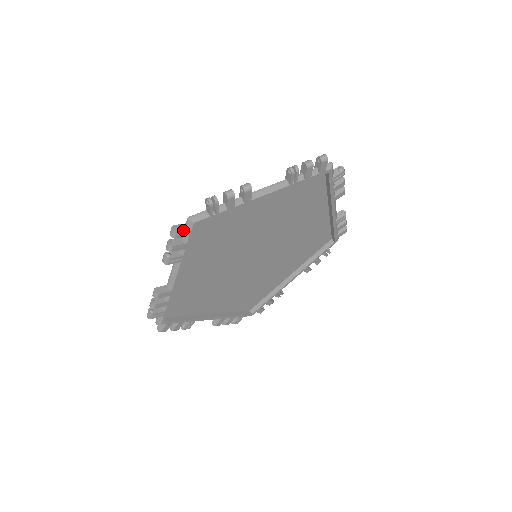
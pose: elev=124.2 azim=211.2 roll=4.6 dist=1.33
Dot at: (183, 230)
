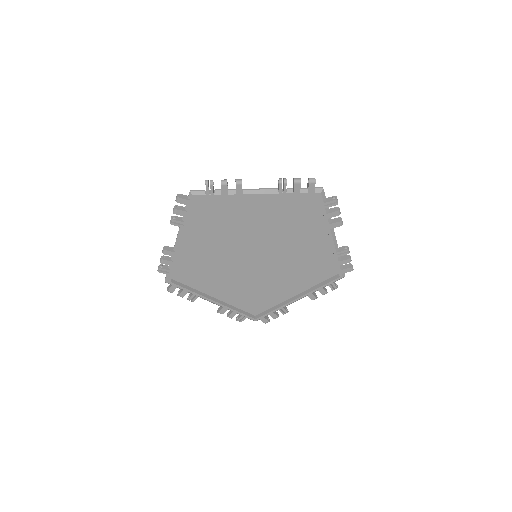
Dot at: (184, 198)
